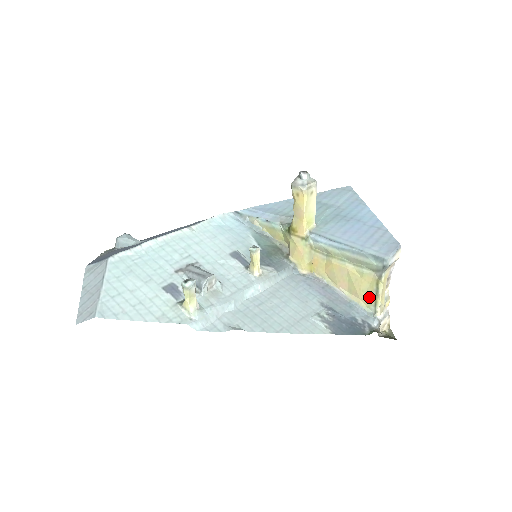
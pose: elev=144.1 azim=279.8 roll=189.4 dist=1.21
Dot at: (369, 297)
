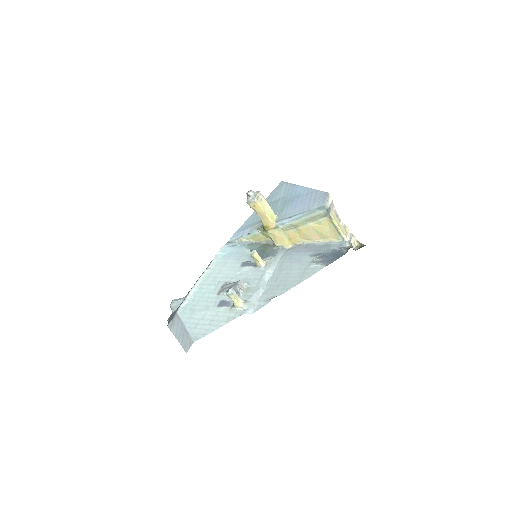
Dot at: (334, 233)
